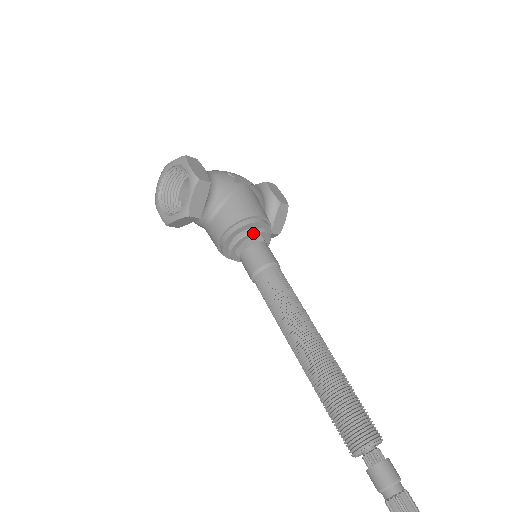
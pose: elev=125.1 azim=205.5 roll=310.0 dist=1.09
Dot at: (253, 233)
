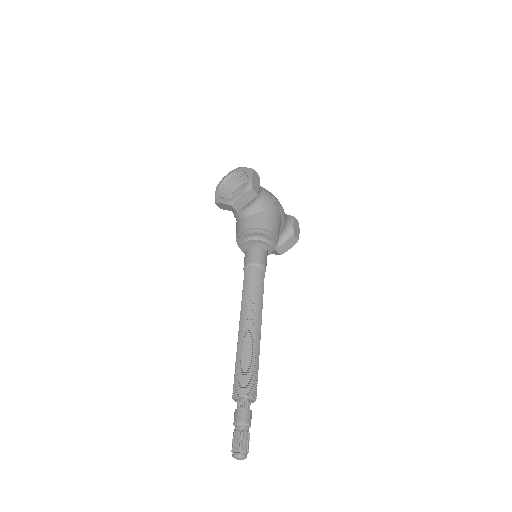
Dot at: (263, 241)
